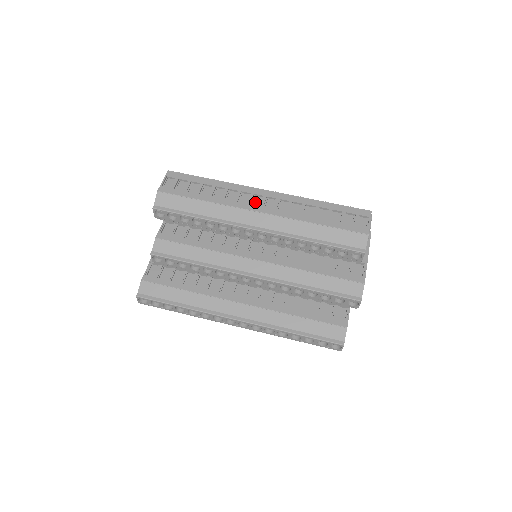
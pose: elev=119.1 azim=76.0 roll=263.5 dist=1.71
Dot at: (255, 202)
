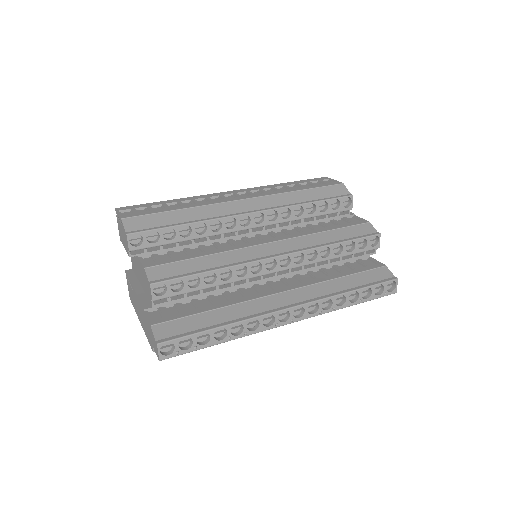
Dot at: occluded
